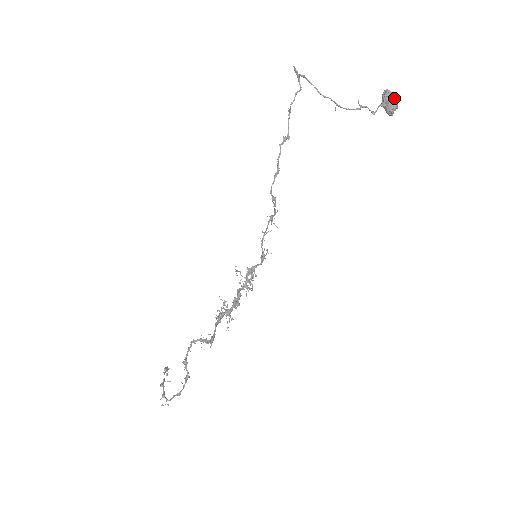
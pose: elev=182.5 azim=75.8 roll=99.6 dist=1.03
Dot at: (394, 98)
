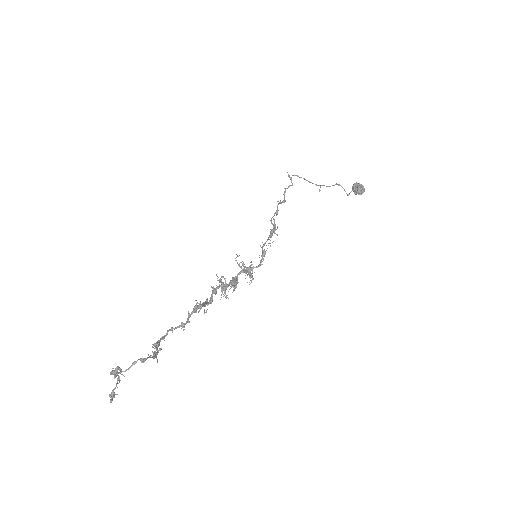
Dot at: (361, 185)
